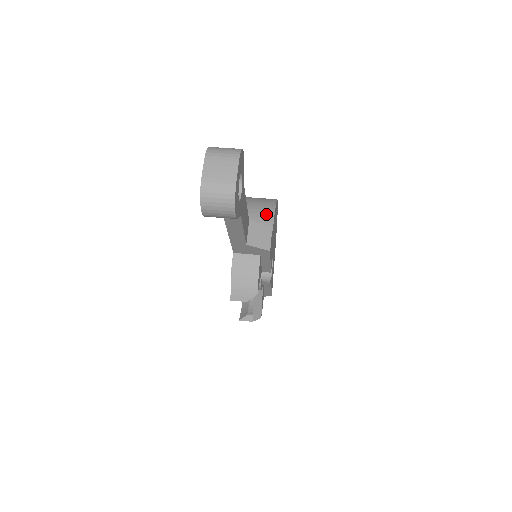
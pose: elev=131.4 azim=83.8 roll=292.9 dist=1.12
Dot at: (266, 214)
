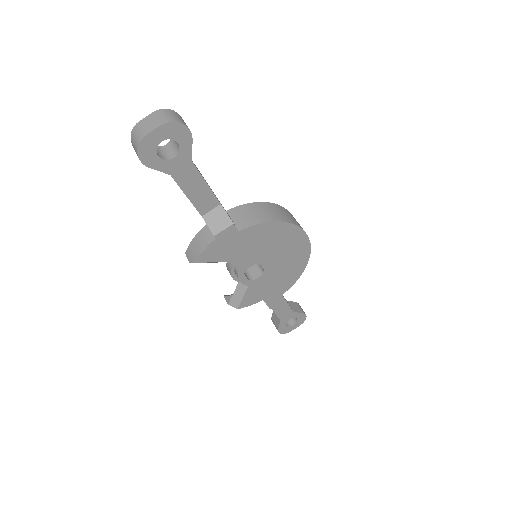
Dot at: (256, 218)
